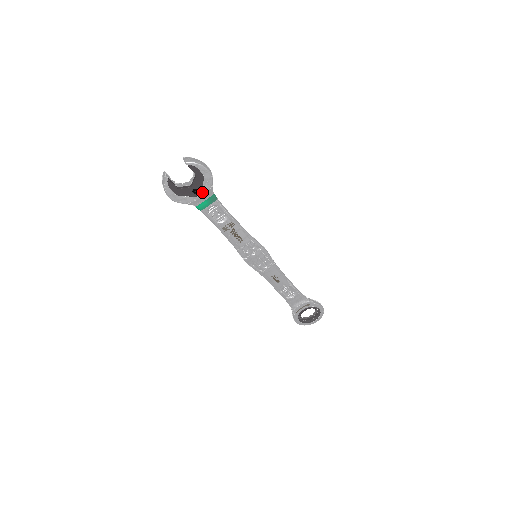
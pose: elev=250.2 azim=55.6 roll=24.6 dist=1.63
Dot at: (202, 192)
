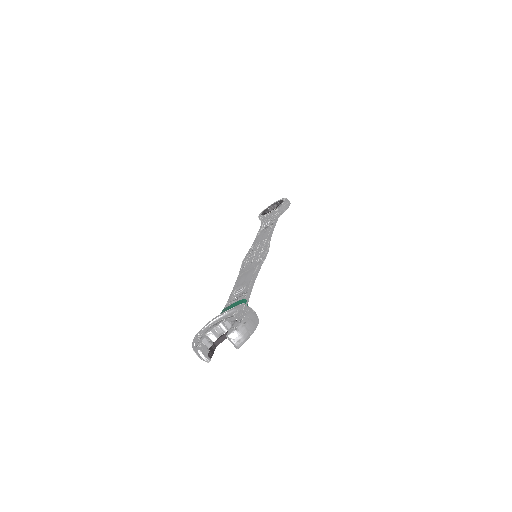
Dot at: occluded
